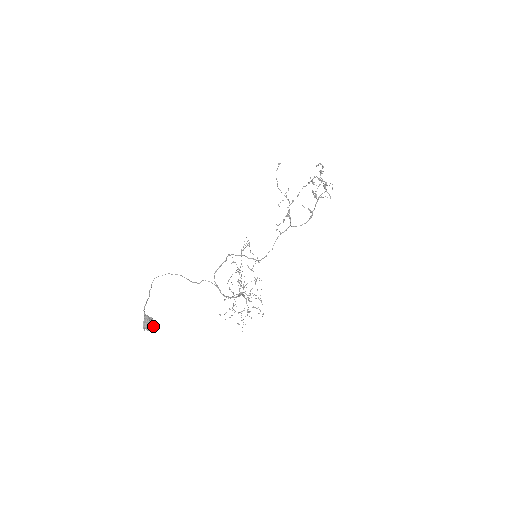
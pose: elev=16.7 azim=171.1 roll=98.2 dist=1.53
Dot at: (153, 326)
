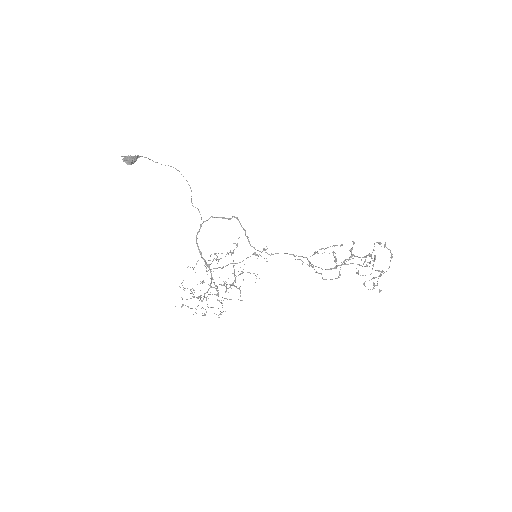
Dot at: (129, 160)
